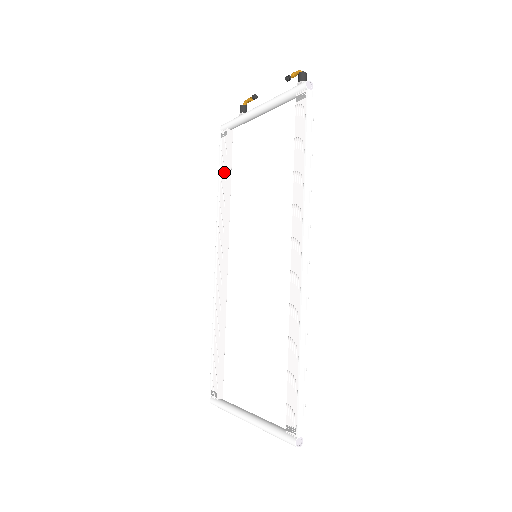
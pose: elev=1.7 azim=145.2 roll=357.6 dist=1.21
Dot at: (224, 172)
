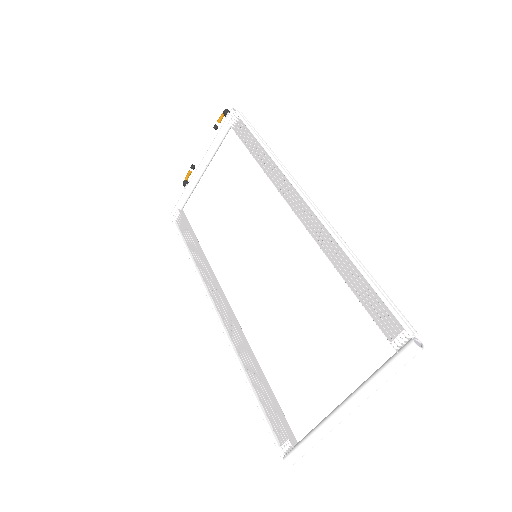
Dot at: (189, 238)
